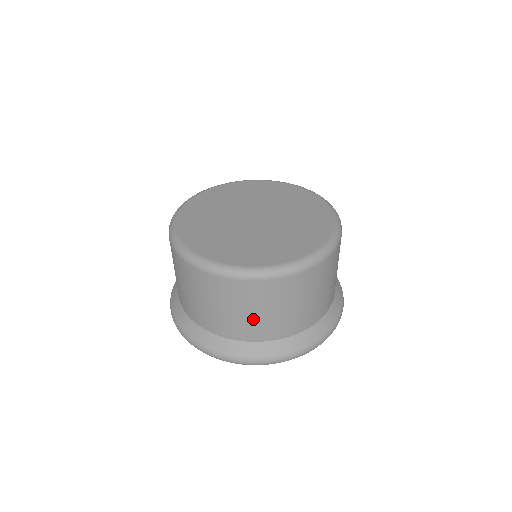
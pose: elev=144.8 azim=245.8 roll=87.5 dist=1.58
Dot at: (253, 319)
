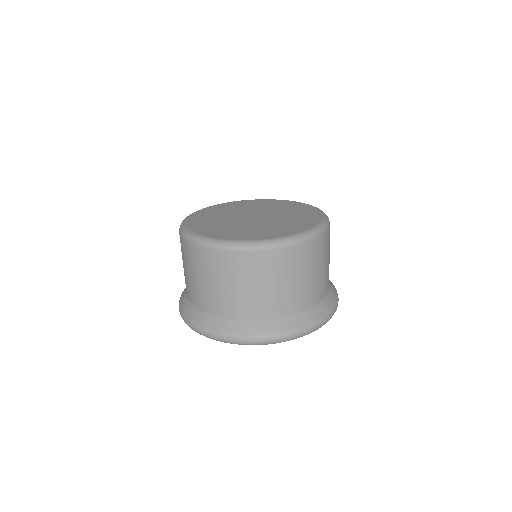
Dot at: (315, 280)
